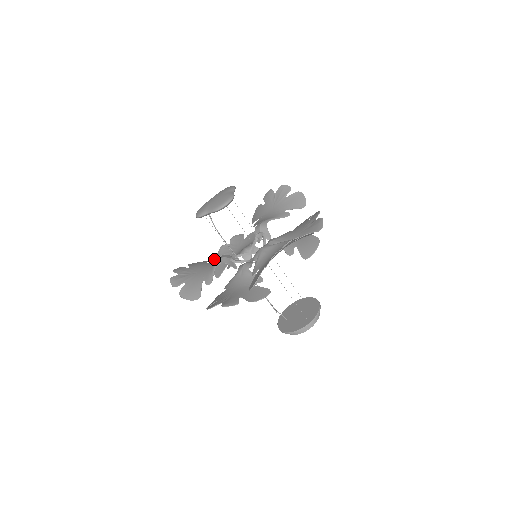
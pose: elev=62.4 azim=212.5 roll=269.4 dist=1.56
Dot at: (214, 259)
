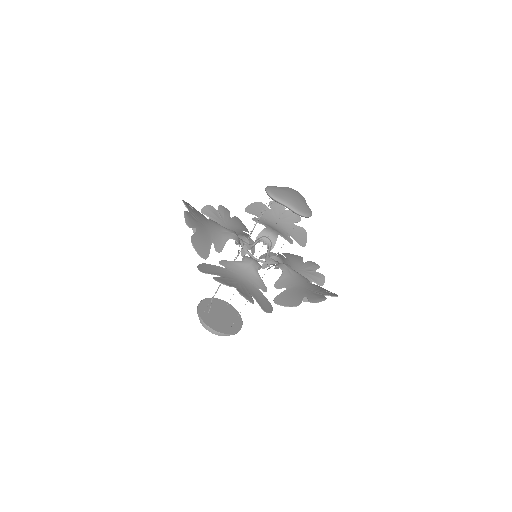
Dot at: (216, 222)
